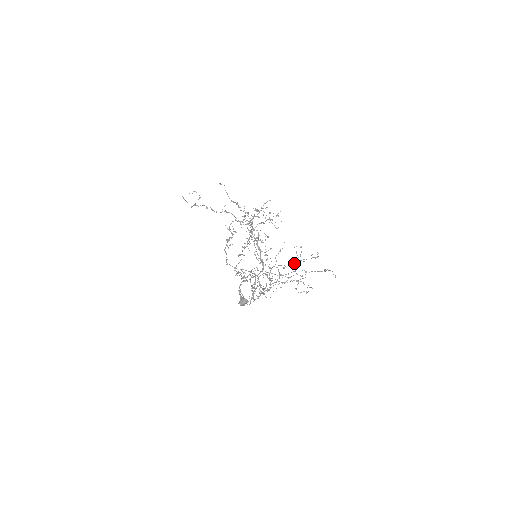
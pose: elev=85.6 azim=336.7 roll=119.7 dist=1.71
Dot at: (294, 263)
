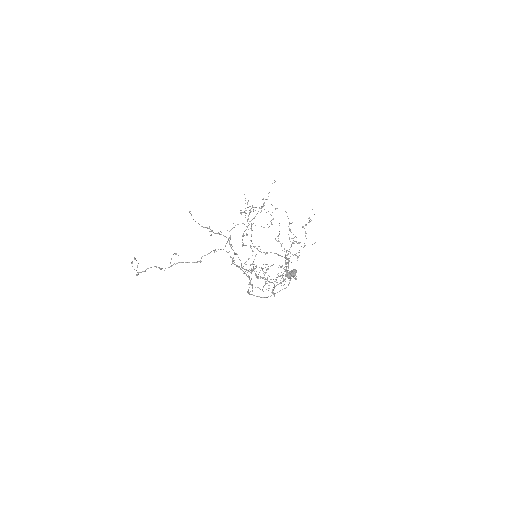
Dot at: occluded
